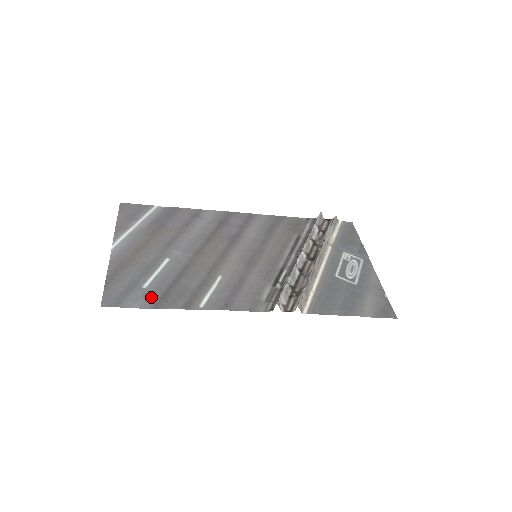
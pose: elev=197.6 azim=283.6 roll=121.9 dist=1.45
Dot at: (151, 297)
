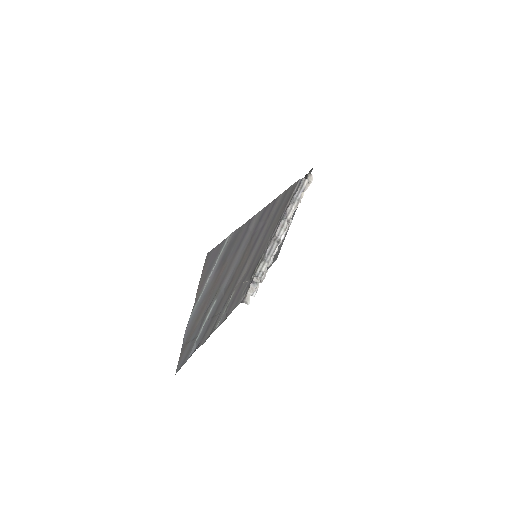
Dot at: (199, 343)
